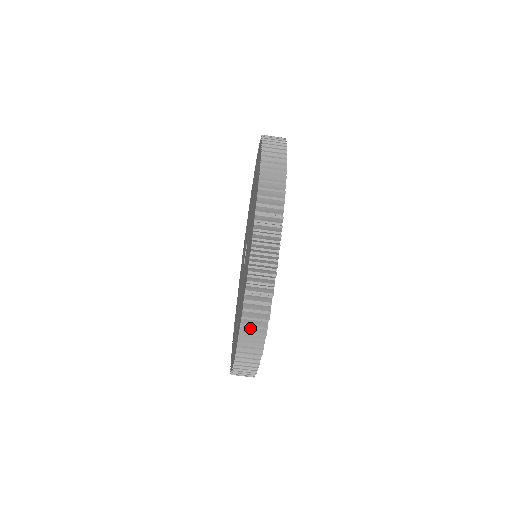
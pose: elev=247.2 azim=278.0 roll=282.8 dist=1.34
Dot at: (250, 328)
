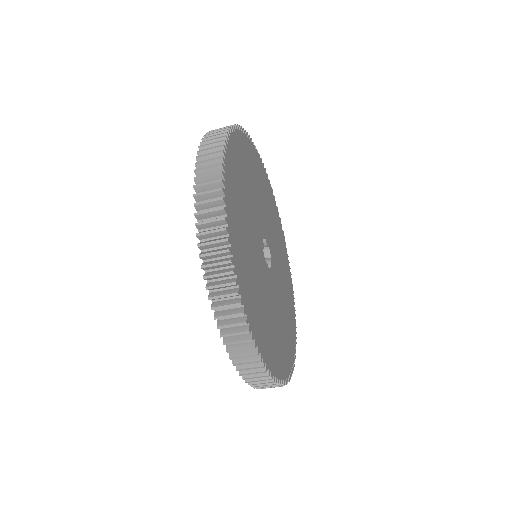
Dot at: occluded
